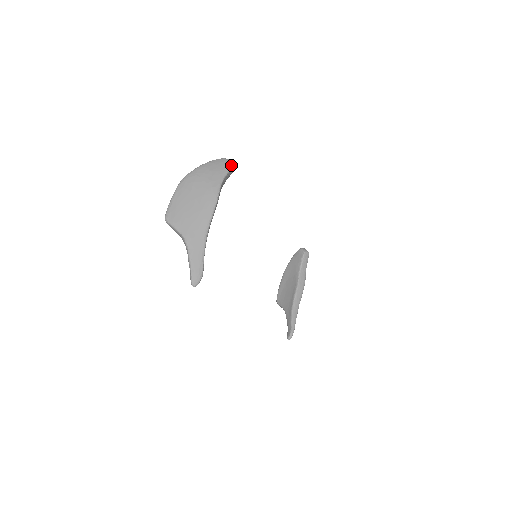
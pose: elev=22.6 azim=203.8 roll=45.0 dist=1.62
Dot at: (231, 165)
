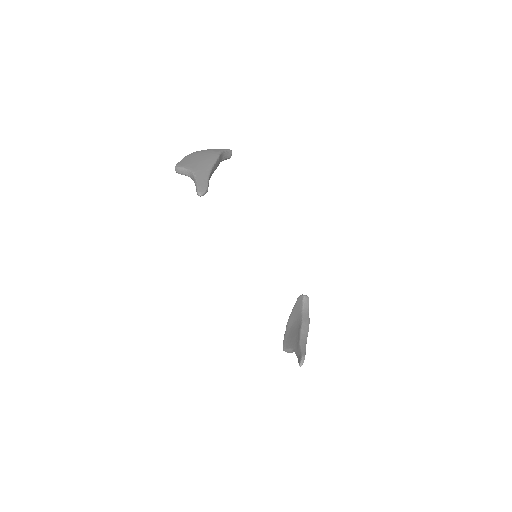
Dot at: (229, 149)
